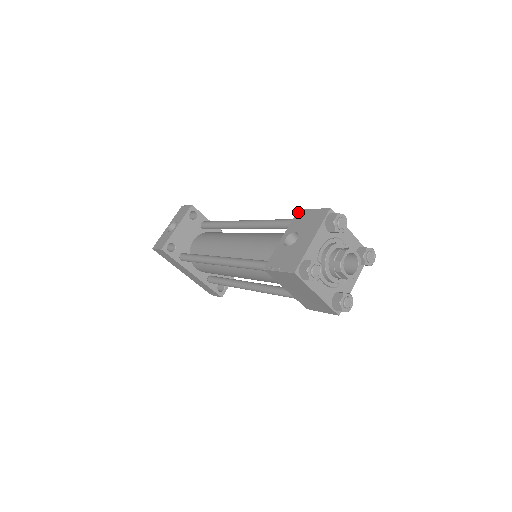
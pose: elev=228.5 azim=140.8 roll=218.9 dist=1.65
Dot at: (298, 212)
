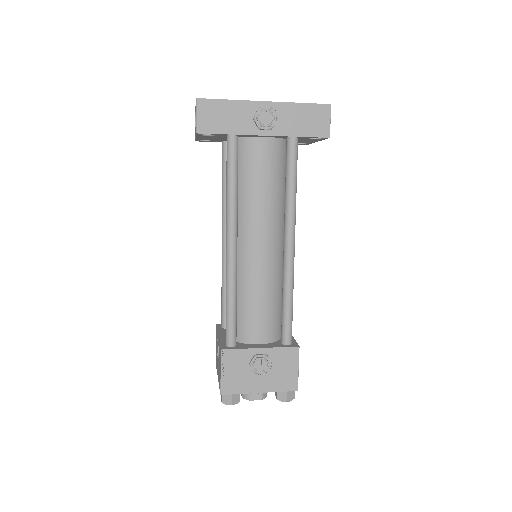
Dot at: (220, 351)
